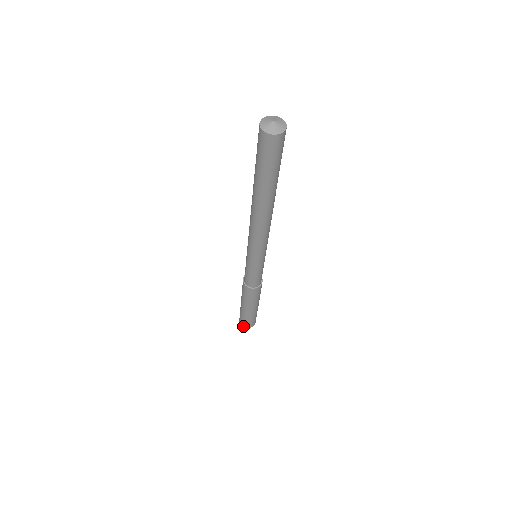
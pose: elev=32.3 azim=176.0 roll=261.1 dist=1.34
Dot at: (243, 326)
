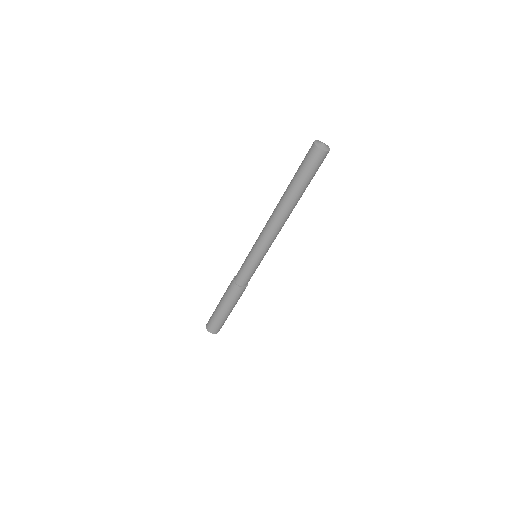
Dot at: (207, 329)
